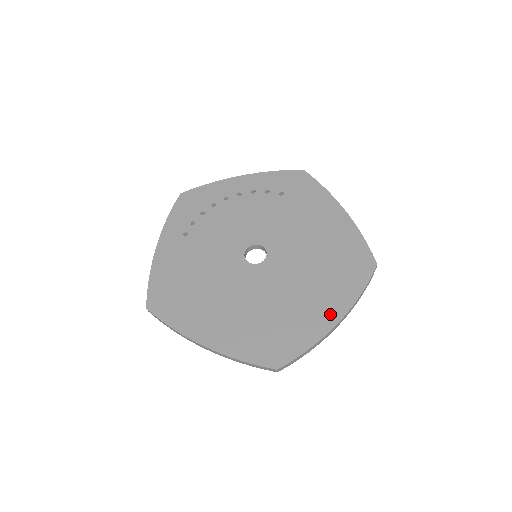
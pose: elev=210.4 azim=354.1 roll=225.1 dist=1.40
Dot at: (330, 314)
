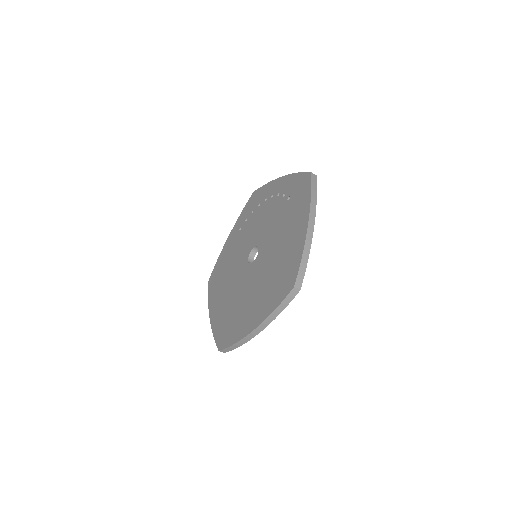
Dot at: (253, 322)
